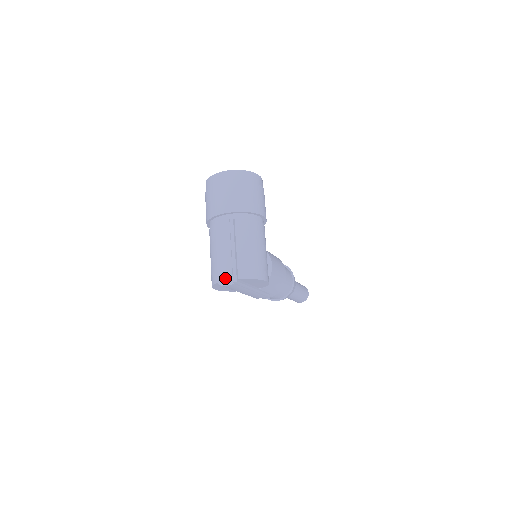
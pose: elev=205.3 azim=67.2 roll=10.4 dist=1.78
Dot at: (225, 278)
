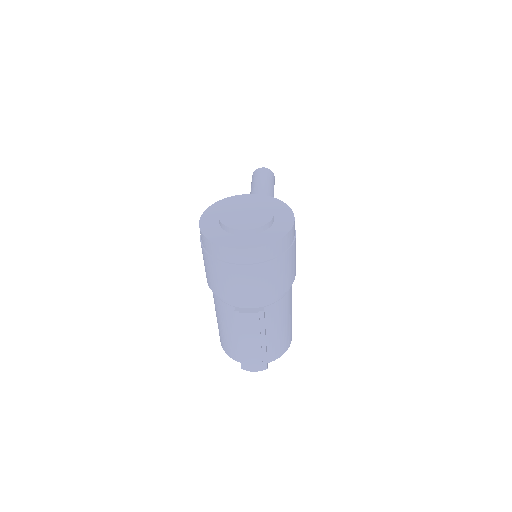
Dot at: (253, 368)
